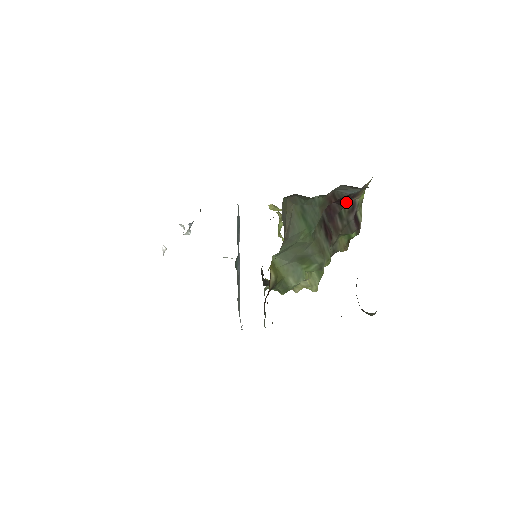
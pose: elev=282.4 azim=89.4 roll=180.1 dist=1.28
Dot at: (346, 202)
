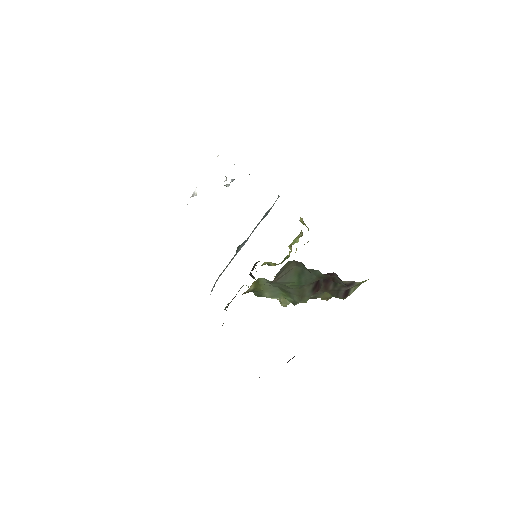
Dot at: occluded
